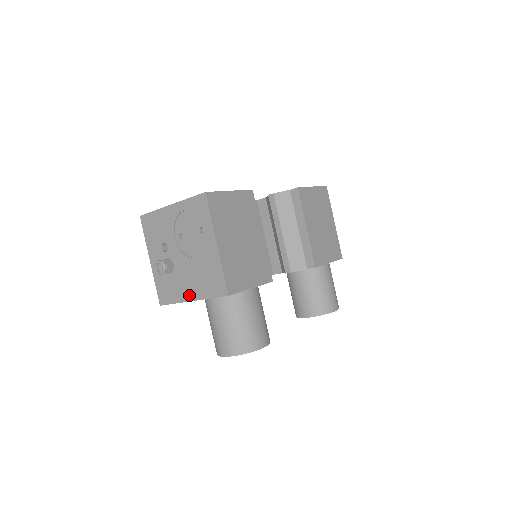
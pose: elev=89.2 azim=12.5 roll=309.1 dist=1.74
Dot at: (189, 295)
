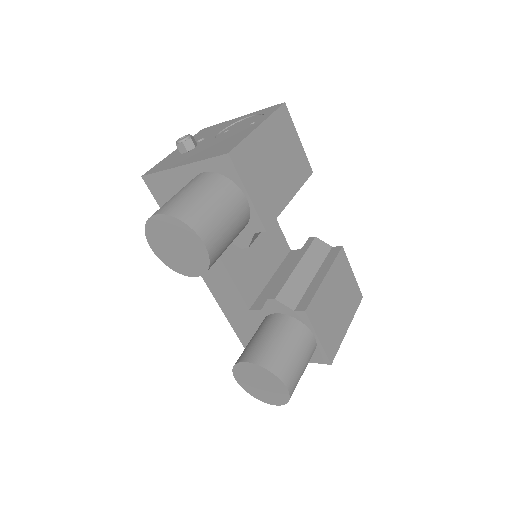
Dot at: (184, 162)
